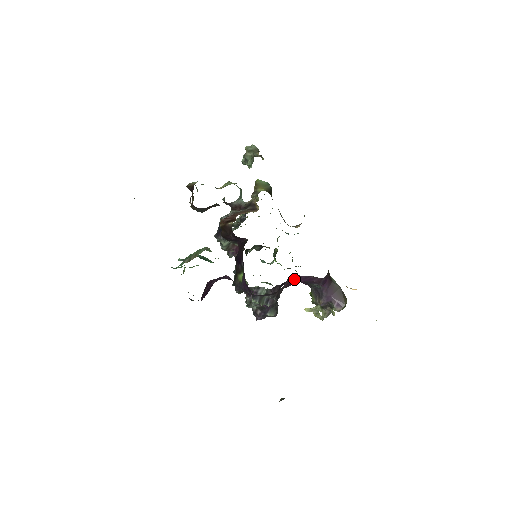
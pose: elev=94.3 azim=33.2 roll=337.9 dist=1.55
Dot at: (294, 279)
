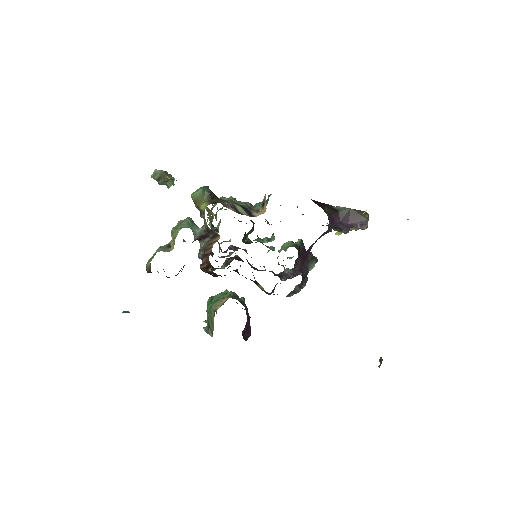
Dot at: (305, 255)
